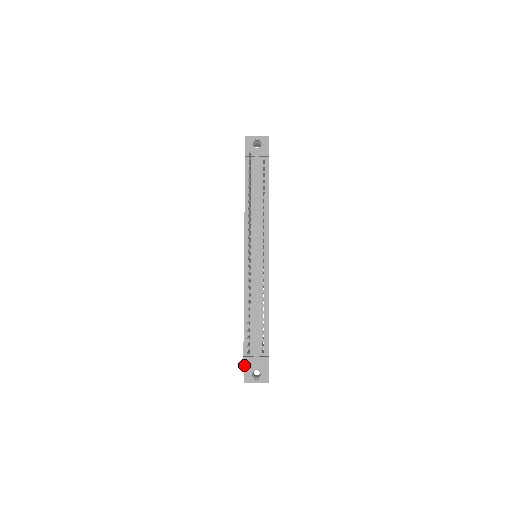
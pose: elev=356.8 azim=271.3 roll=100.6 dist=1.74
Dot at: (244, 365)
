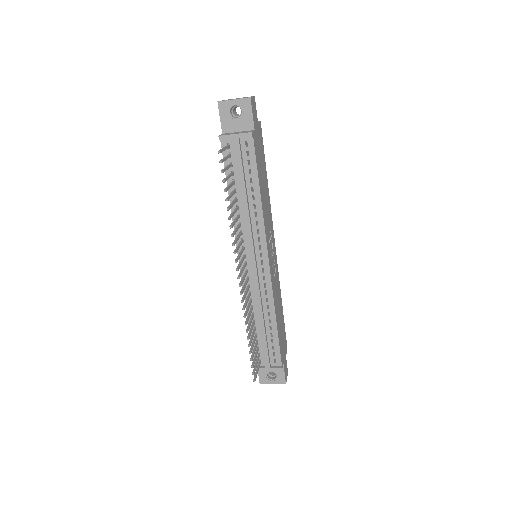
Dot at: occluded
